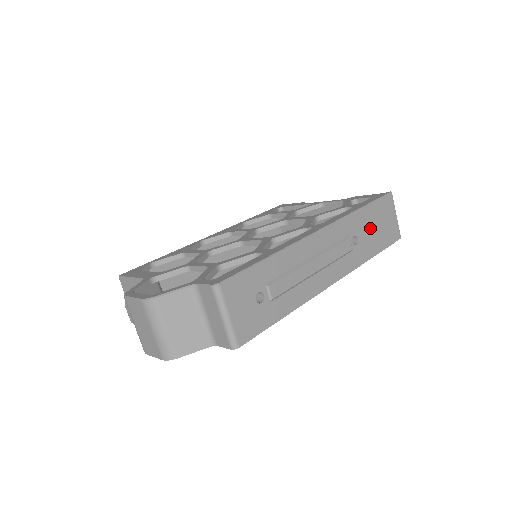
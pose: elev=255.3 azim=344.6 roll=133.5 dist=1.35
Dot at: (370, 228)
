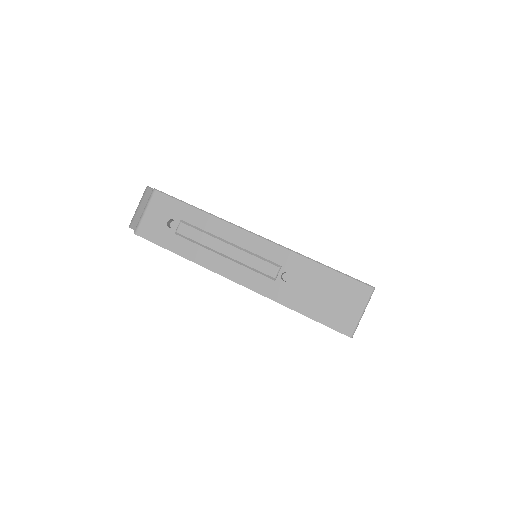
Dot at: (314, 286)
